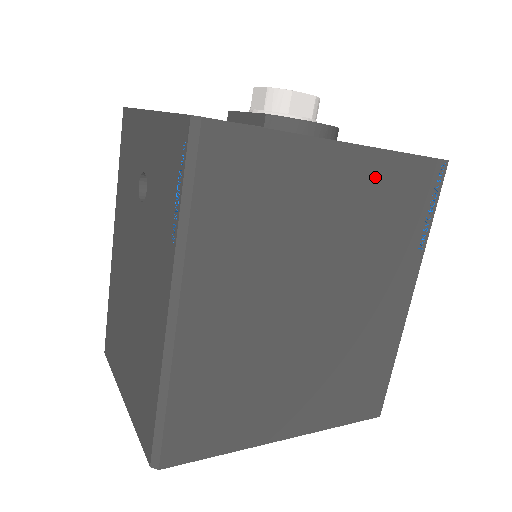
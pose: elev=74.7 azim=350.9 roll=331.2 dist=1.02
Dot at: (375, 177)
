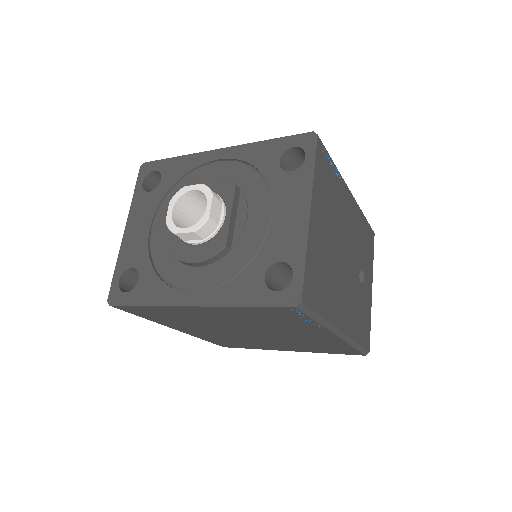
Dot at: (231, 312)
